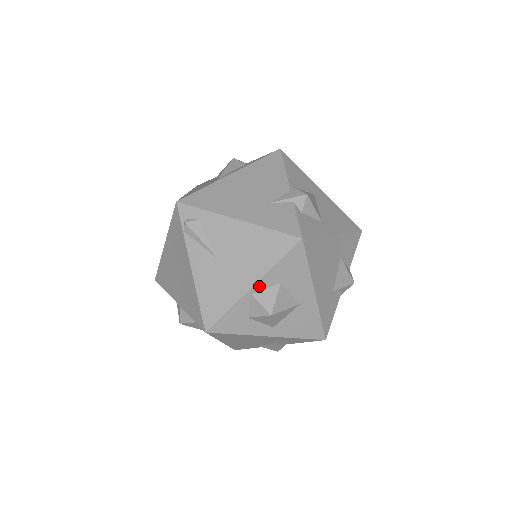
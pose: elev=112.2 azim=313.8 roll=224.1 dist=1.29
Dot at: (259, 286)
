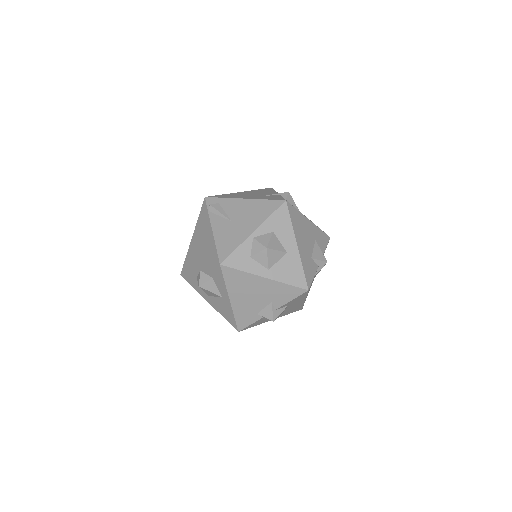
Dot at: (258, 232)
